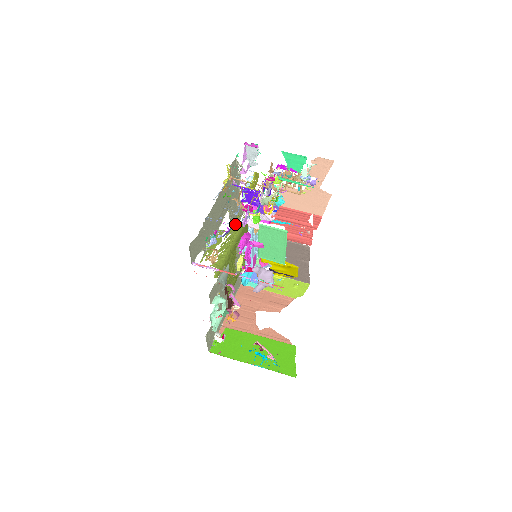
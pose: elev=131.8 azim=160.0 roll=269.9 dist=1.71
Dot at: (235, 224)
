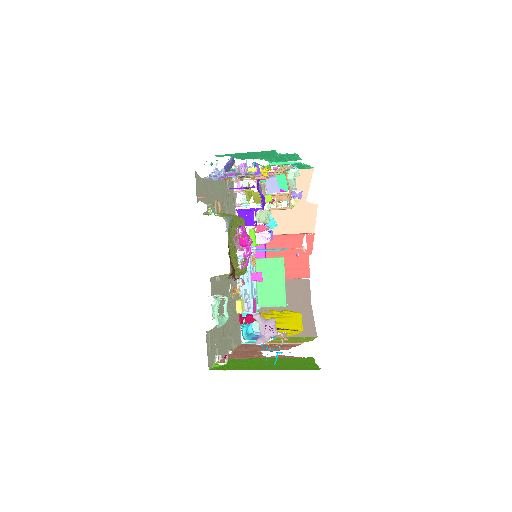
Dot at: occluded
